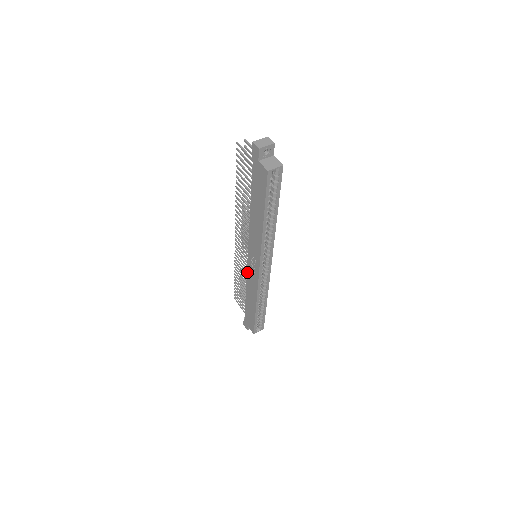
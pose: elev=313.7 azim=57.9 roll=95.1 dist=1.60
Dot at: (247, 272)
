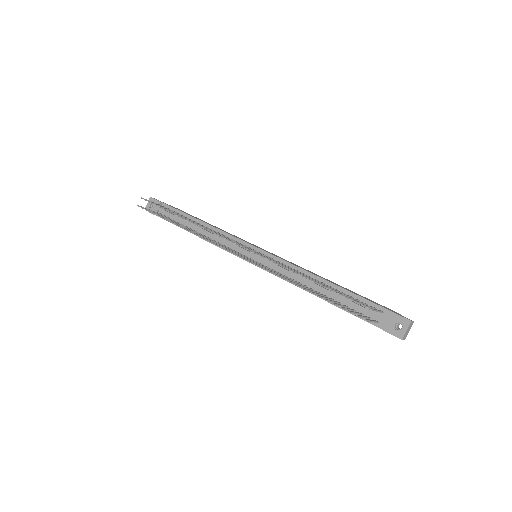
Dot at: occluded
